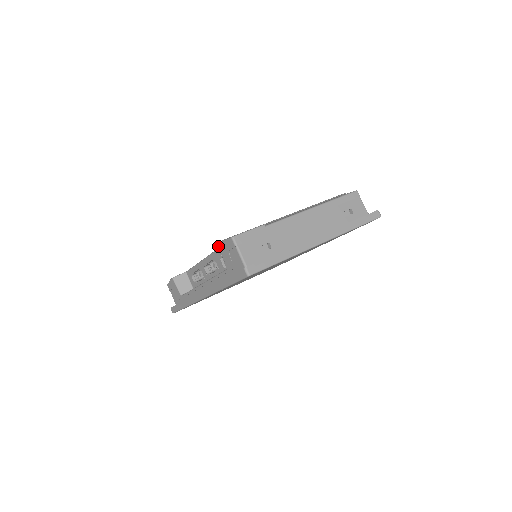
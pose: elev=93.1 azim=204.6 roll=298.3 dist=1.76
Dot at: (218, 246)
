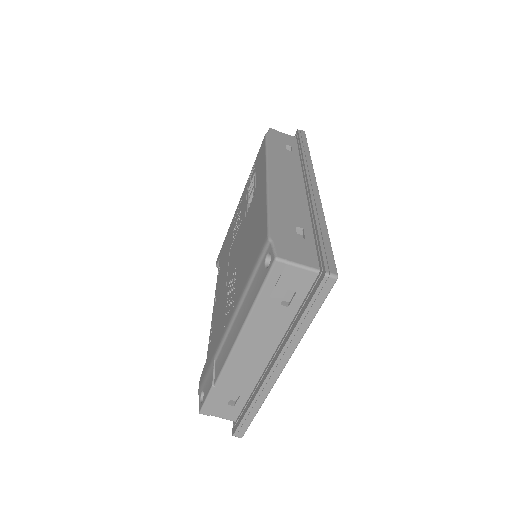
Dot at: occluded
